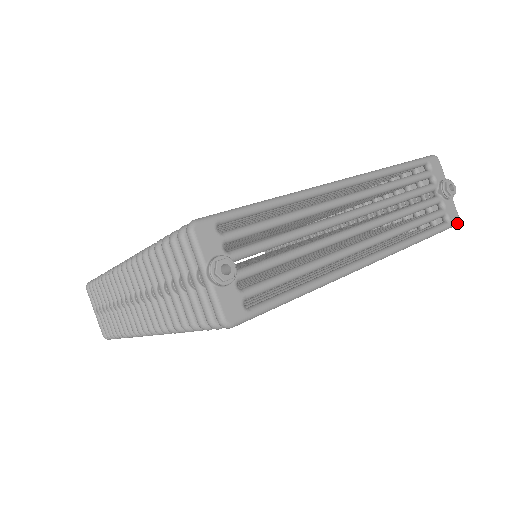
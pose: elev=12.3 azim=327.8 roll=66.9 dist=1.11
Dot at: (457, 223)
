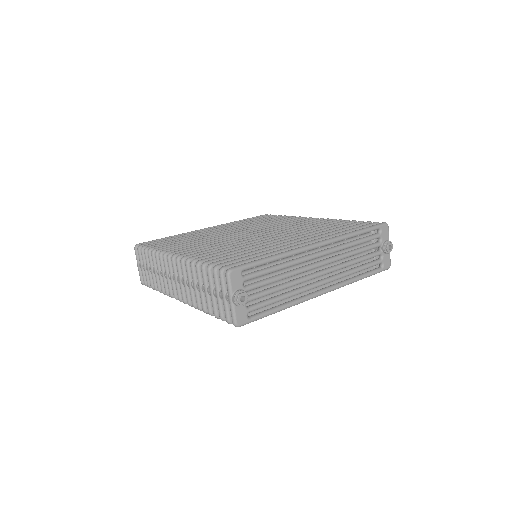
Dot at: (388, 268)
